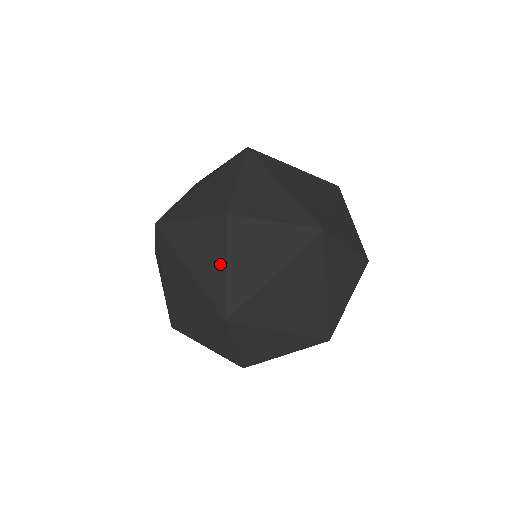
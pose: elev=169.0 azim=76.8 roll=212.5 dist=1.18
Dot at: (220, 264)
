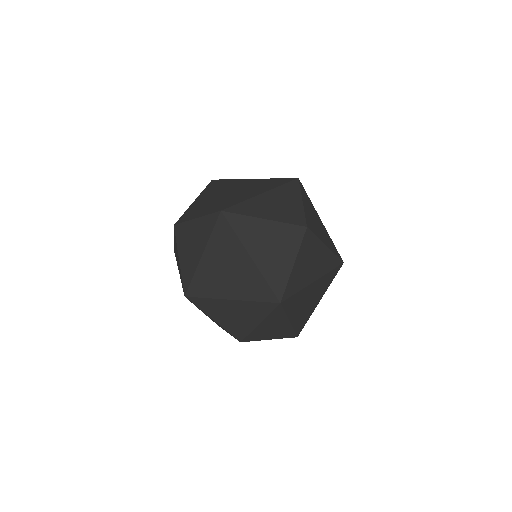
Dot at: (178, 259)
